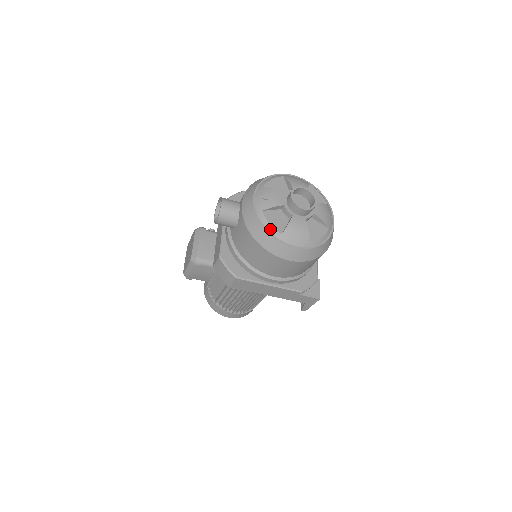
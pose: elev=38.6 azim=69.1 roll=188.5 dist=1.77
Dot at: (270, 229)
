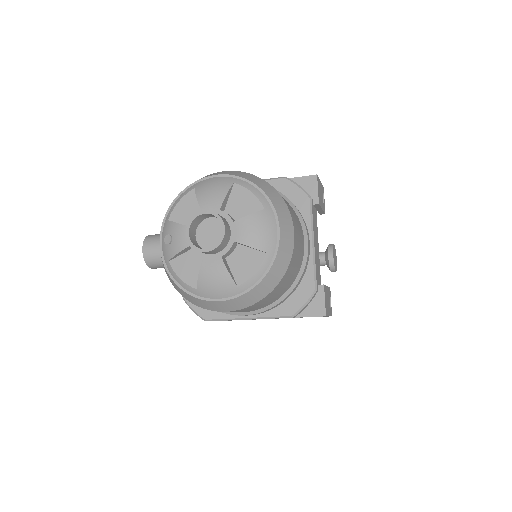
Dot at: (183, 285)
